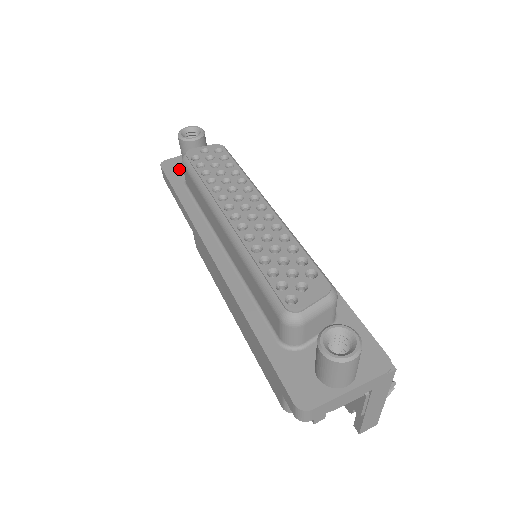
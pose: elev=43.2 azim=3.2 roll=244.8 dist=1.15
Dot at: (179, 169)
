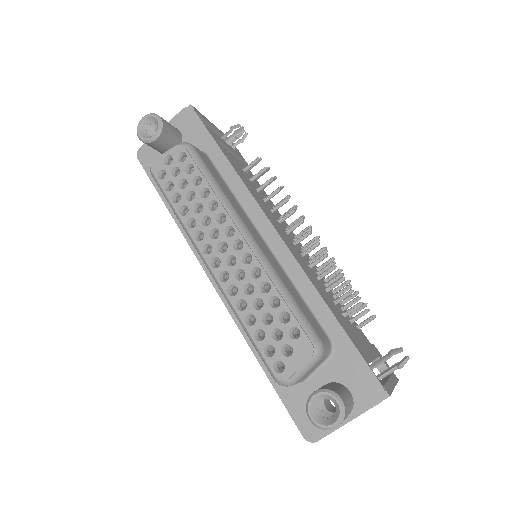
Dot at: occluded
